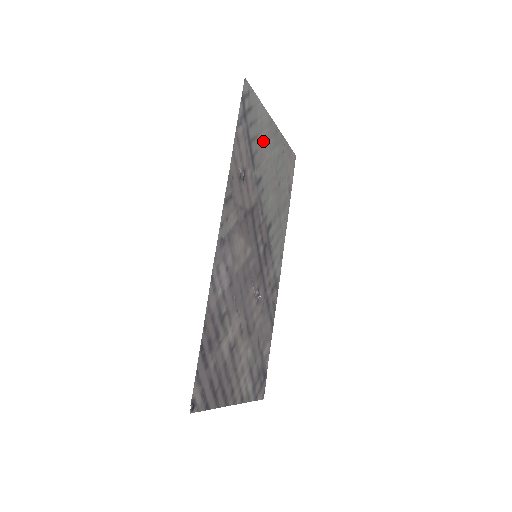
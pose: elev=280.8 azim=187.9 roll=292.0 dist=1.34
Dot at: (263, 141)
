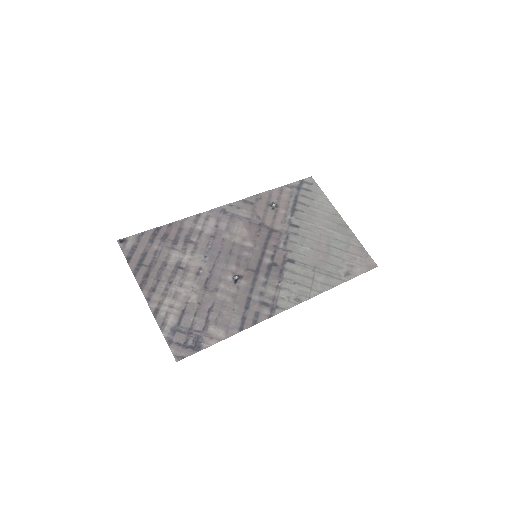
Dot at: (317, 215)
